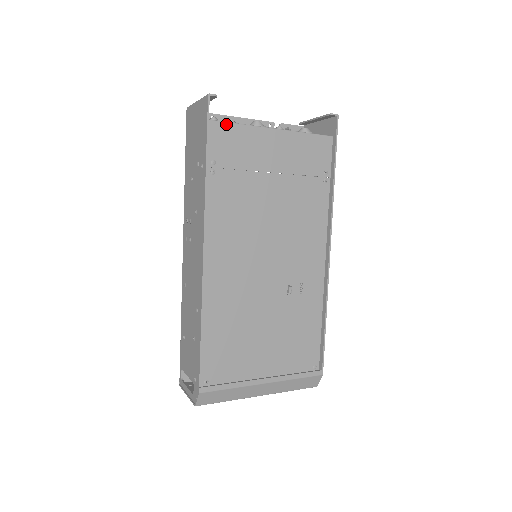
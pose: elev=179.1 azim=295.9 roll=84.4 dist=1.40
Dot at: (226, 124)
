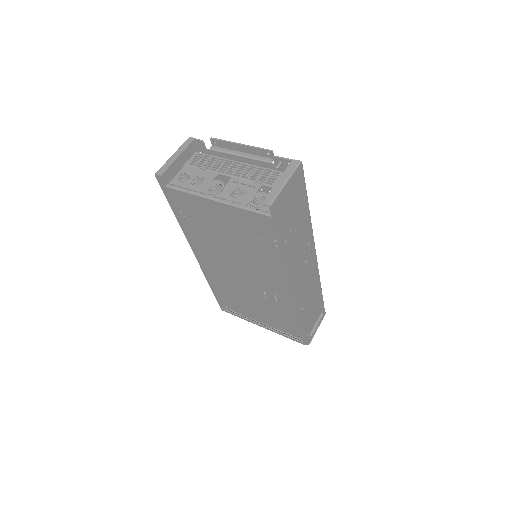
Dot at: (179, 191)
